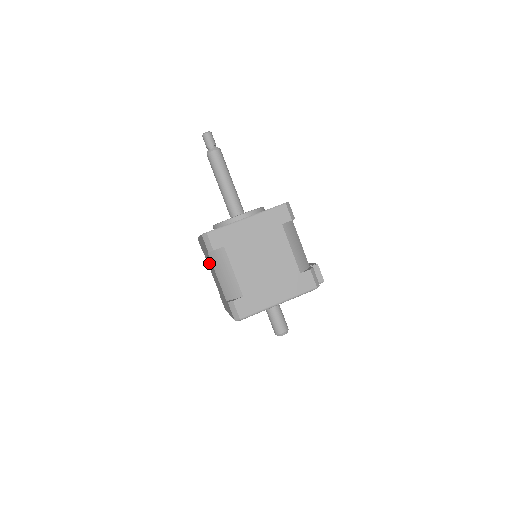
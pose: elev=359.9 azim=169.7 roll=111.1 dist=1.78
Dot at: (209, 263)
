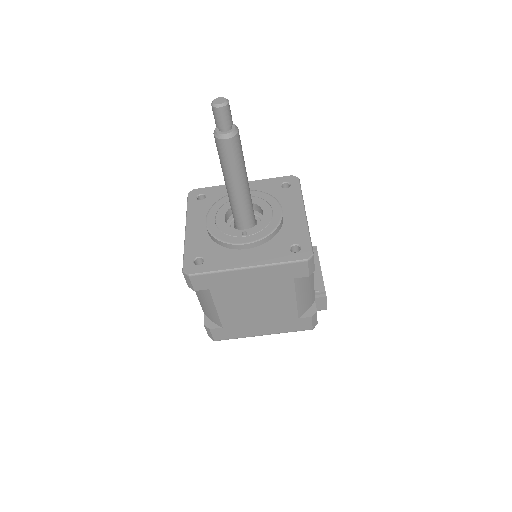
Dot at: occluded
